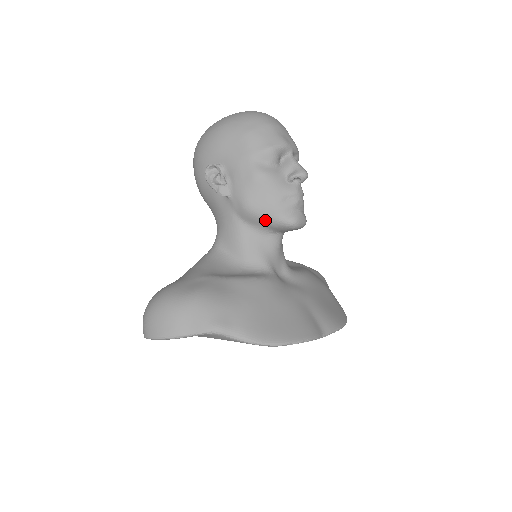
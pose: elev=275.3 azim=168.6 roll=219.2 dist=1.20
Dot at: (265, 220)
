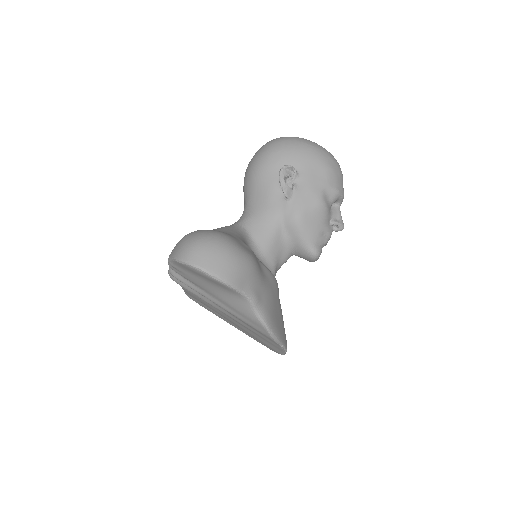
Dot at: (301, 237)
